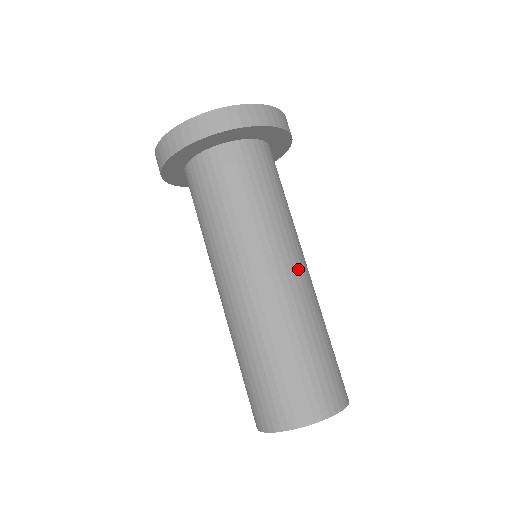
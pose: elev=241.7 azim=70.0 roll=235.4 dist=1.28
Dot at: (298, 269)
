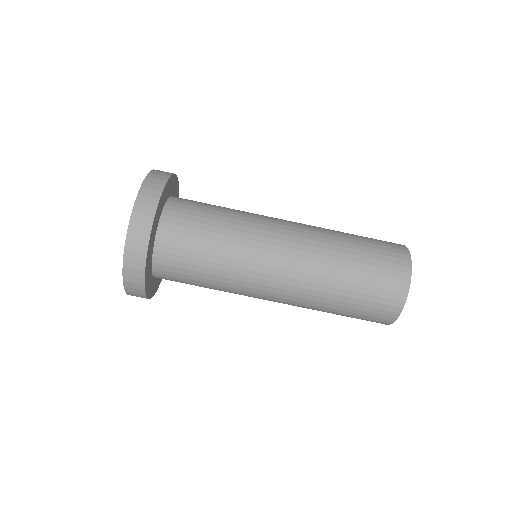
Dot at: (289, 221)
